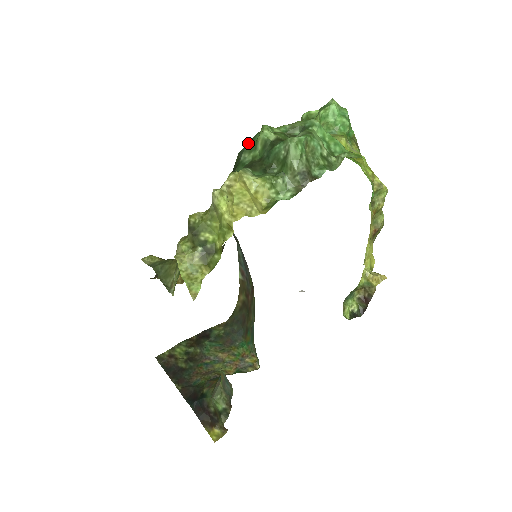
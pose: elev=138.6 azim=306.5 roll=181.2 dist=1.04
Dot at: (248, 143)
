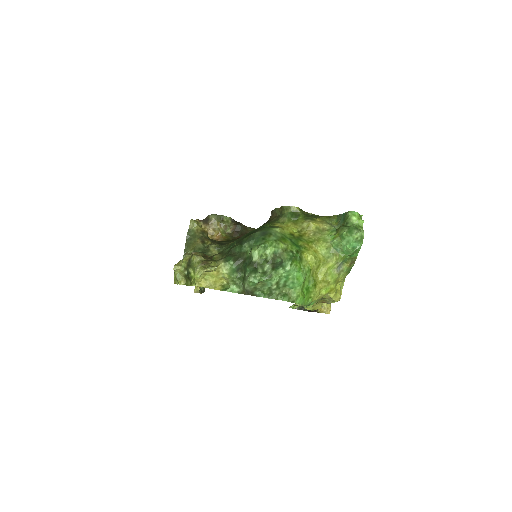
Dot at: (256, 238)
